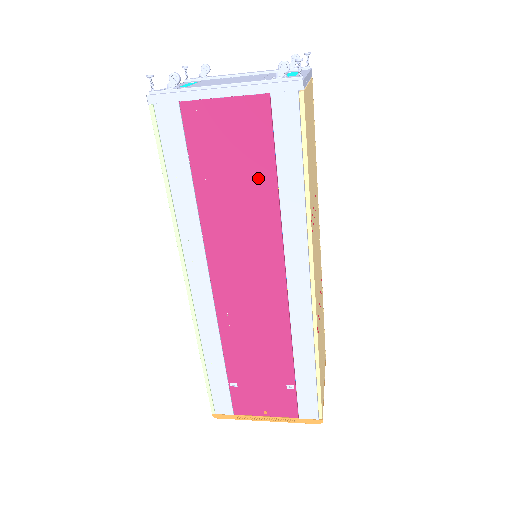
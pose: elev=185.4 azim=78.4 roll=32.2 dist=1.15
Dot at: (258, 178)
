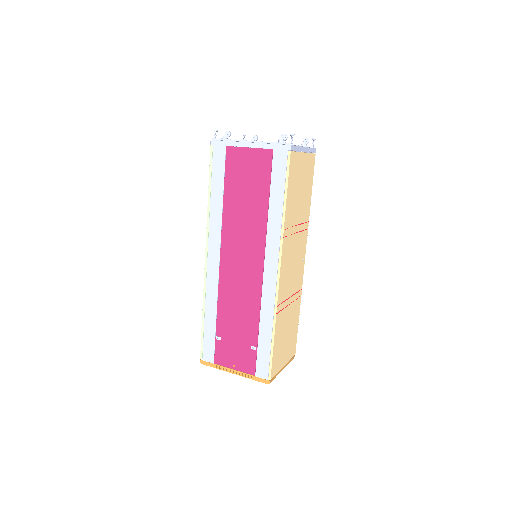
Dot at: (259, 196)
